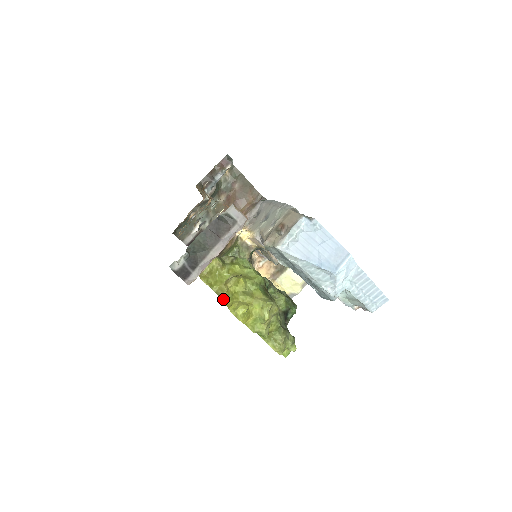
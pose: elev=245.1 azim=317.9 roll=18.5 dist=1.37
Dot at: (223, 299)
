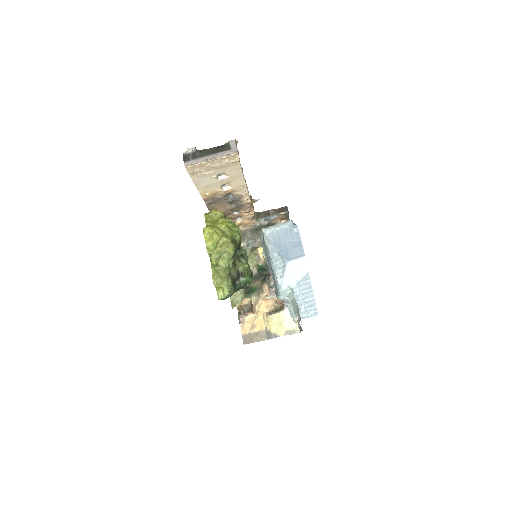
Dot at: occluded
